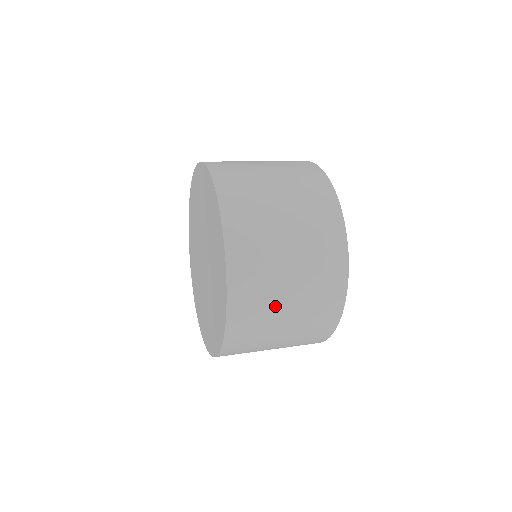
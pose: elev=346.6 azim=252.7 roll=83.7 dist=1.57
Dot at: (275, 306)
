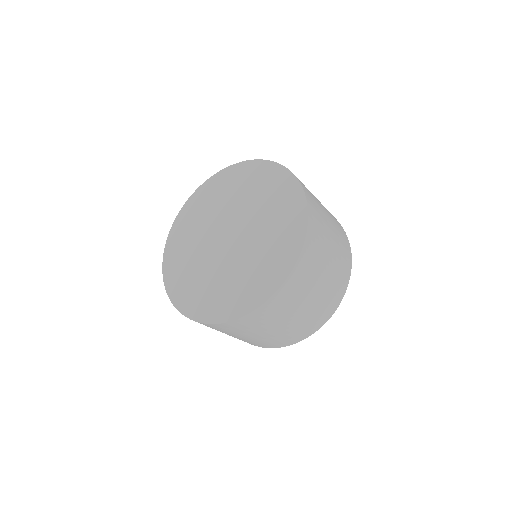
Dot at: (276, 322)
